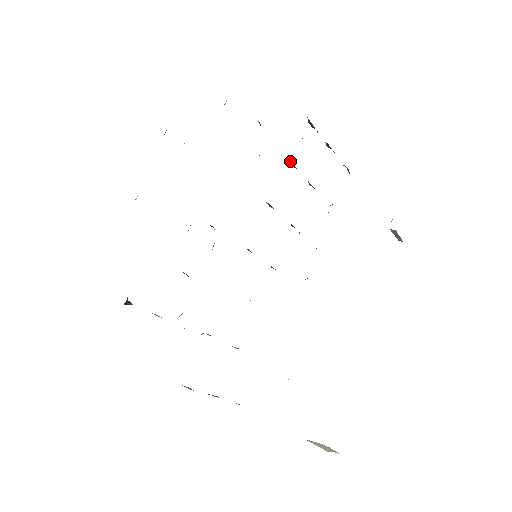
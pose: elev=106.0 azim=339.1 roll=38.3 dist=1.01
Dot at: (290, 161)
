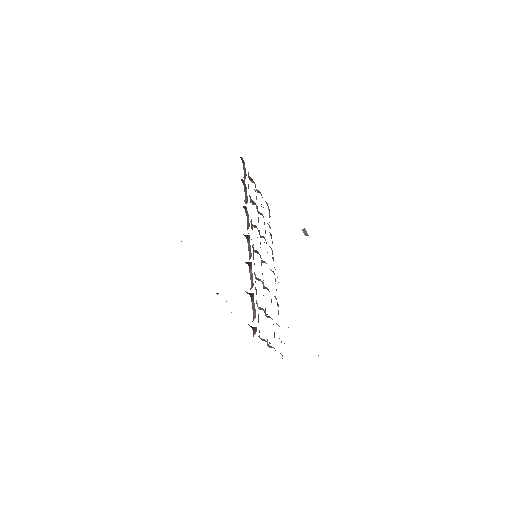
Dot at: (253, 201)
